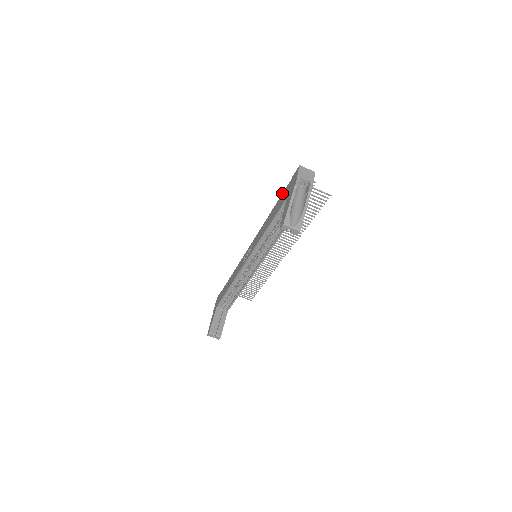
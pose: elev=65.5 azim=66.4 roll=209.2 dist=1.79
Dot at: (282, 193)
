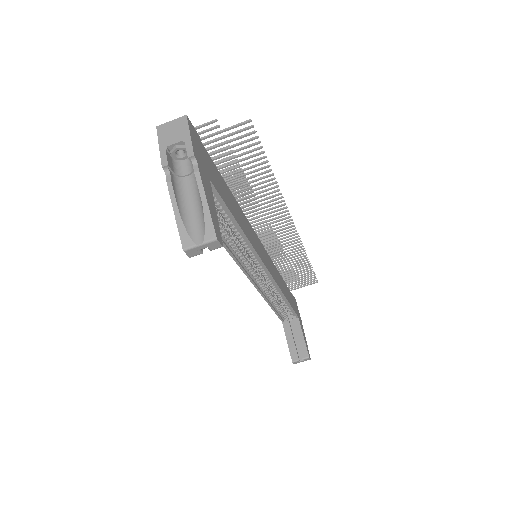
Dot at: occluded
